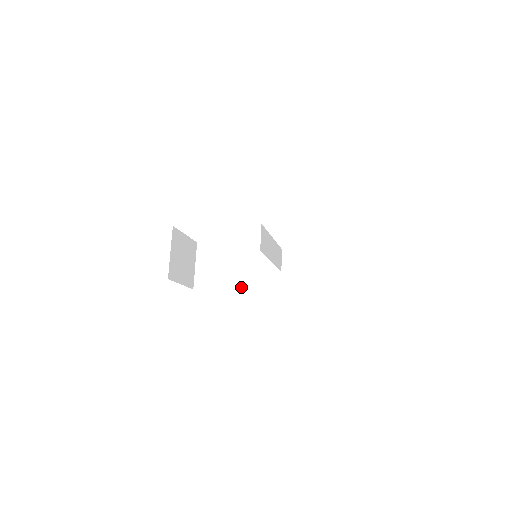
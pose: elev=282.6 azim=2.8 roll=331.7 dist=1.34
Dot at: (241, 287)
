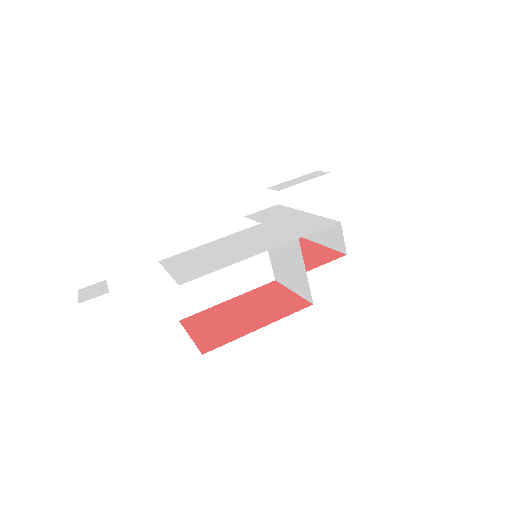
Dot at: (238, 292)
